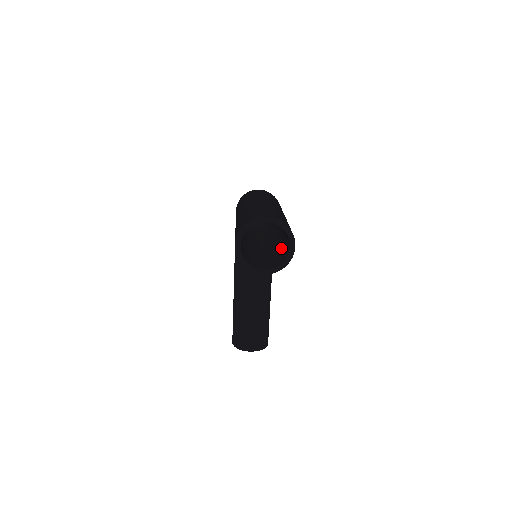
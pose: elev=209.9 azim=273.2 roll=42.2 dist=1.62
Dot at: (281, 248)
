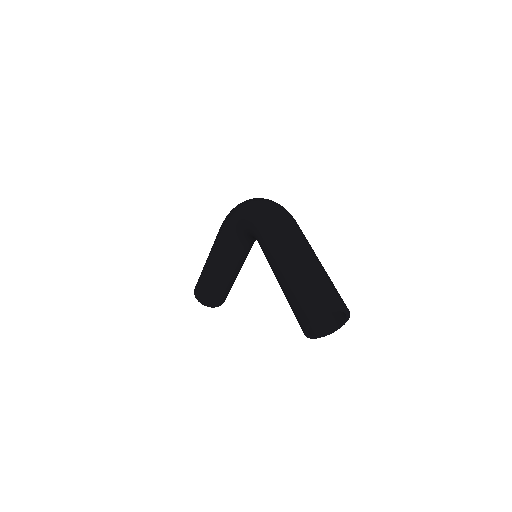
Dot at: occluded
